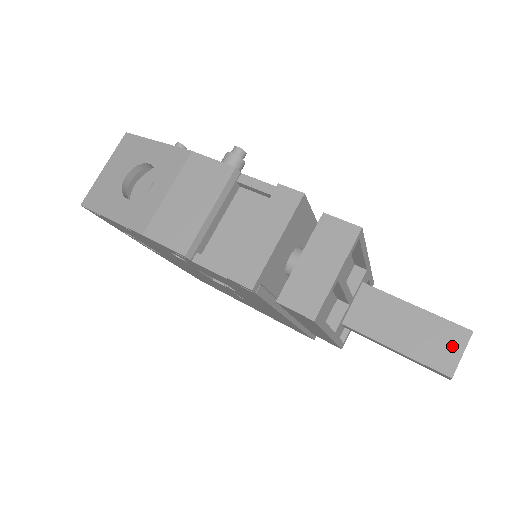
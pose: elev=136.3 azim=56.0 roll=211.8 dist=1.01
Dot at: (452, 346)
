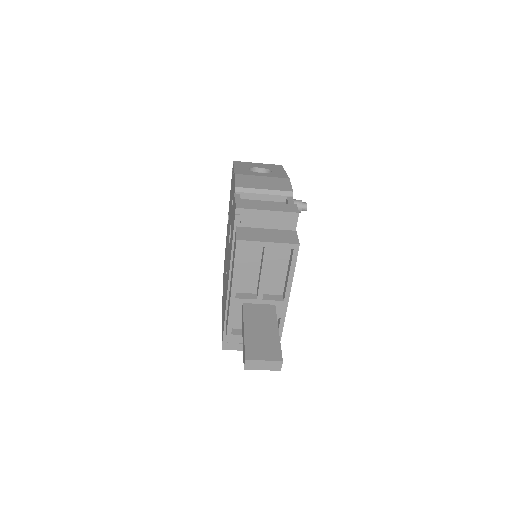
Dot at: (266, 354)
